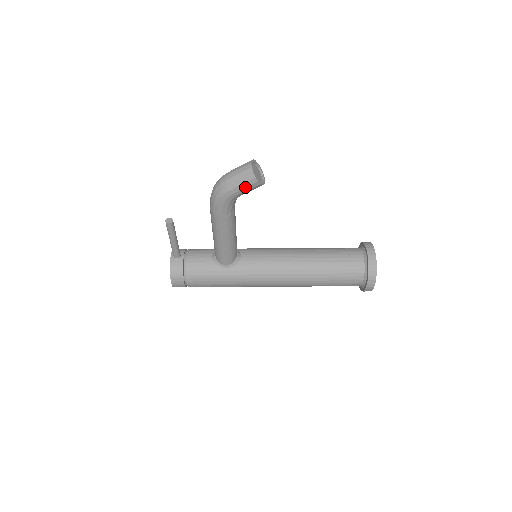
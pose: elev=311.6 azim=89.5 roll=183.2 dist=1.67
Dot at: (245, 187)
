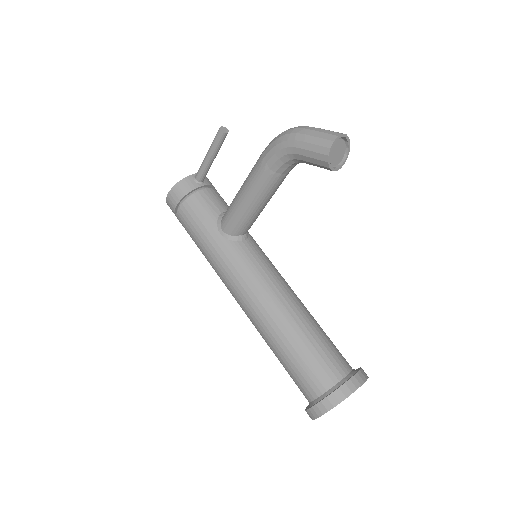
Dot at: (311, 150)
